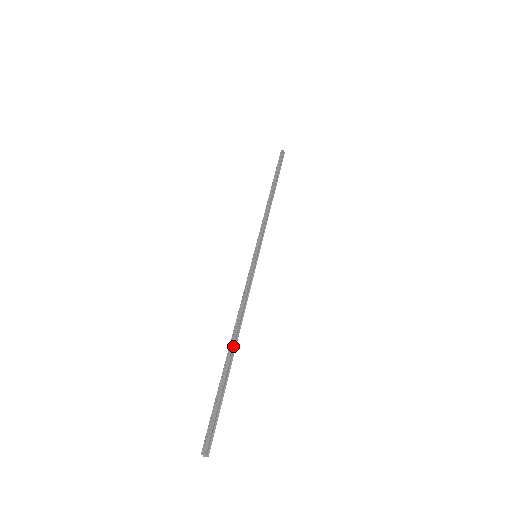
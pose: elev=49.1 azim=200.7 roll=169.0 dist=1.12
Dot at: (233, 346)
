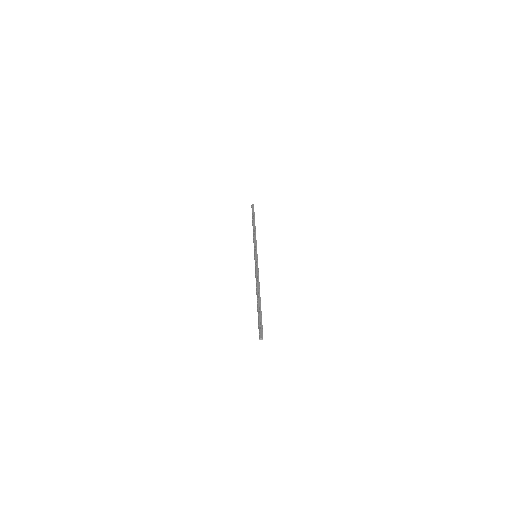
Dot at: (257, 295)
